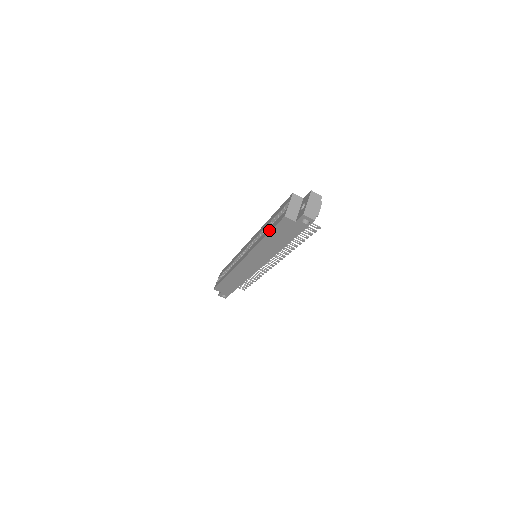
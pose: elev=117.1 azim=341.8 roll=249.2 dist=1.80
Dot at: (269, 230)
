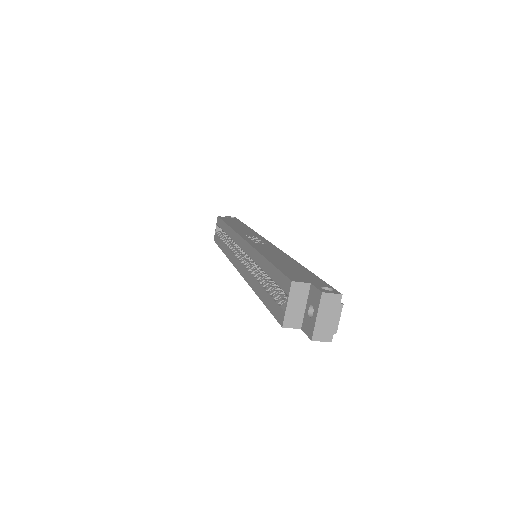
Dot at: (264, 300)
